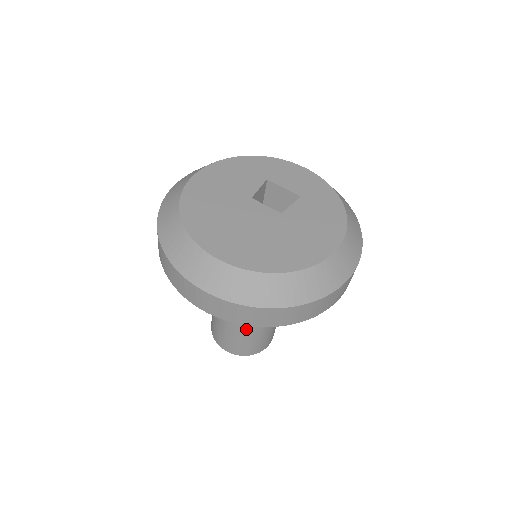
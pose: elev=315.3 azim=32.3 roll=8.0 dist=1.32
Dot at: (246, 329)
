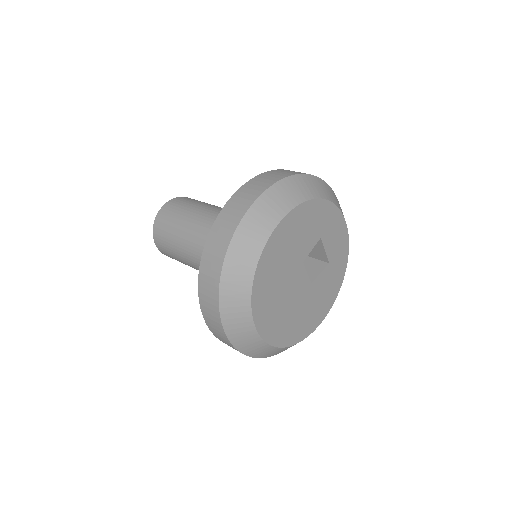
Dot at: occluded
